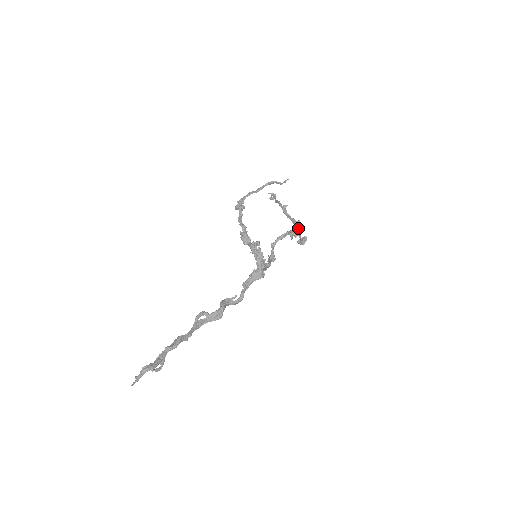
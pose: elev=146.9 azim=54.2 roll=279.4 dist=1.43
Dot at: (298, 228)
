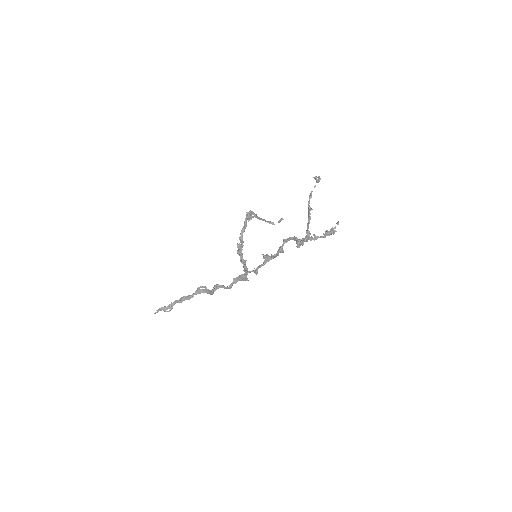
Dot at: (303, 243)
